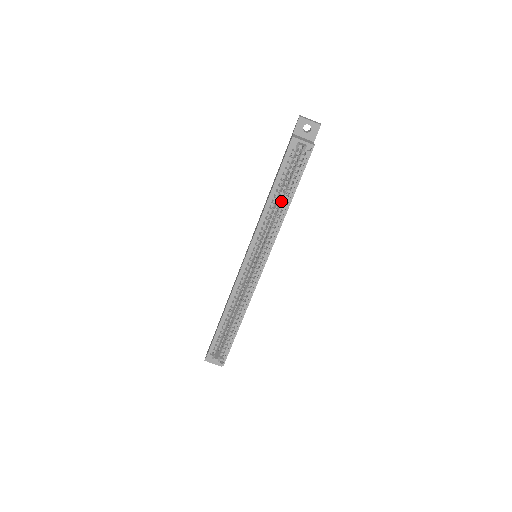
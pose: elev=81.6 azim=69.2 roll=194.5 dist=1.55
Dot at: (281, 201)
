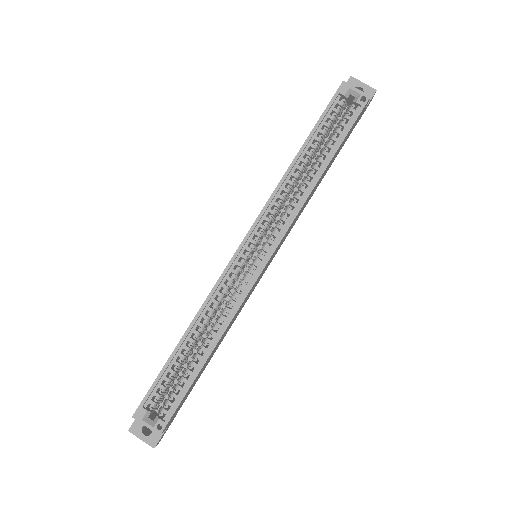
Dot at: occluded
